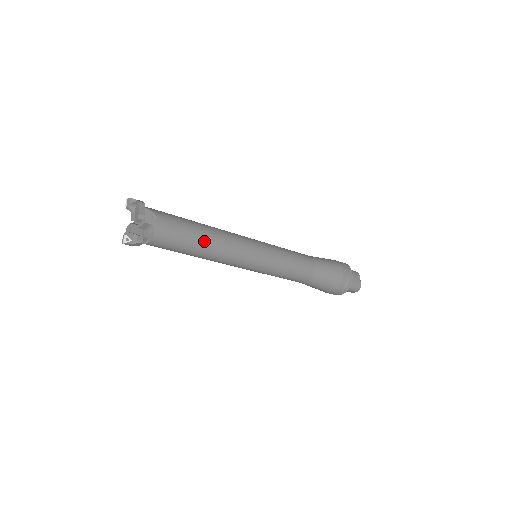
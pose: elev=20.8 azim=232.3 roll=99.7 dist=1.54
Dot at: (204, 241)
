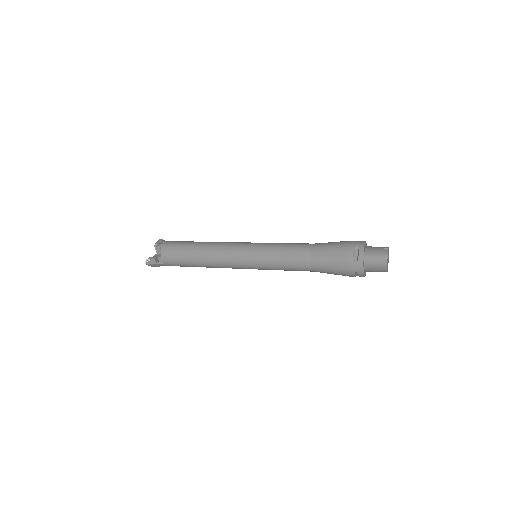
Dot at: (197, 248)
